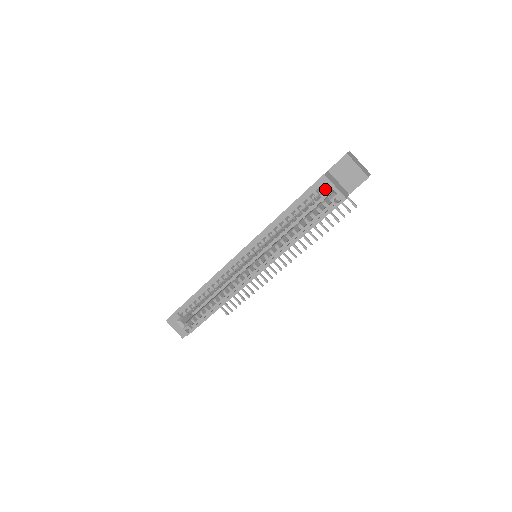
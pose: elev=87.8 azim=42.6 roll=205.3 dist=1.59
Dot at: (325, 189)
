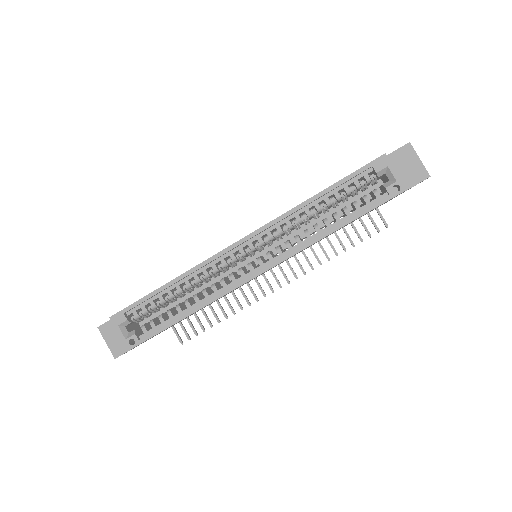
Dot at: (381, 173)
